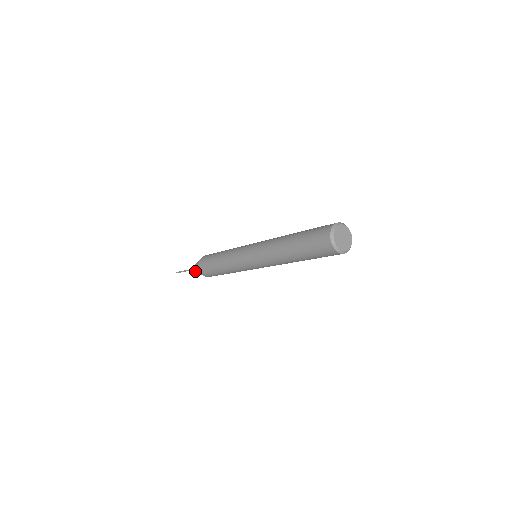
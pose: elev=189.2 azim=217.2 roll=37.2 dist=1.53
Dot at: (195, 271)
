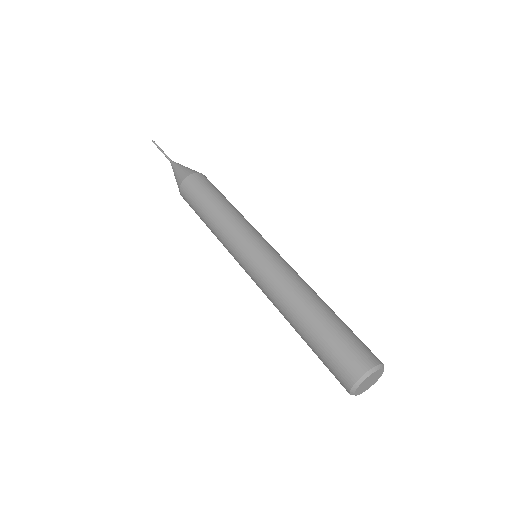
Dot at: (175, 177)
